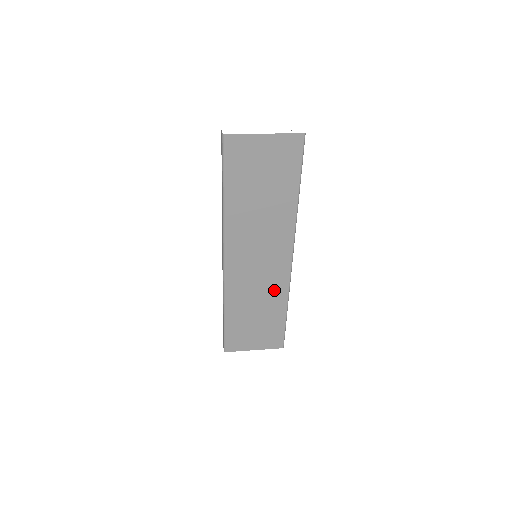
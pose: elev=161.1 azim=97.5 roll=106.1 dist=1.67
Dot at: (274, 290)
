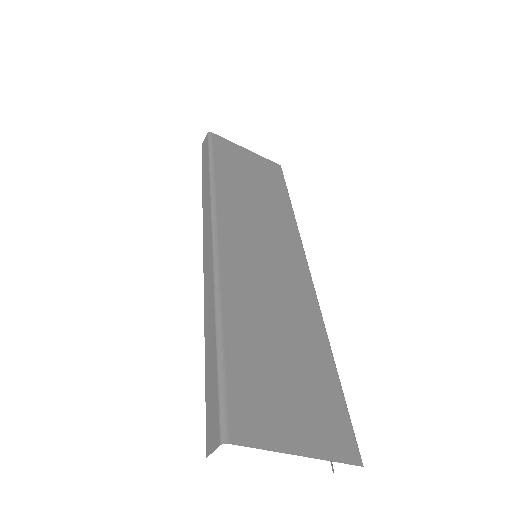
Dot at: (299, 306)
